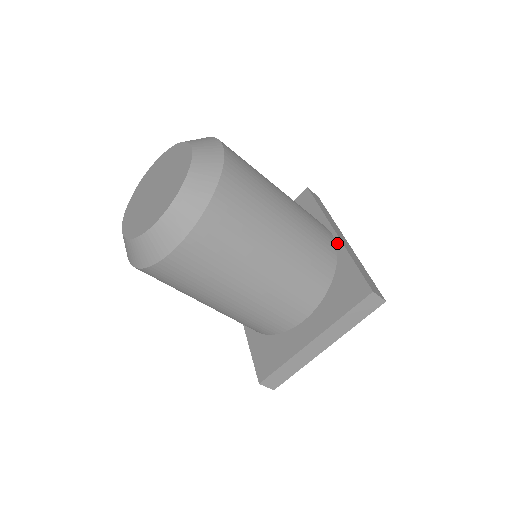
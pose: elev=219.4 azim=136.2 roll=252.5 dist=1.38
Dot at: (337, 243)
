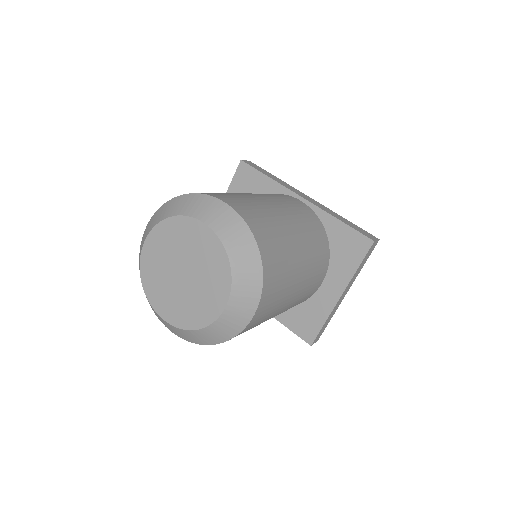
Dot at: (313, 208)
